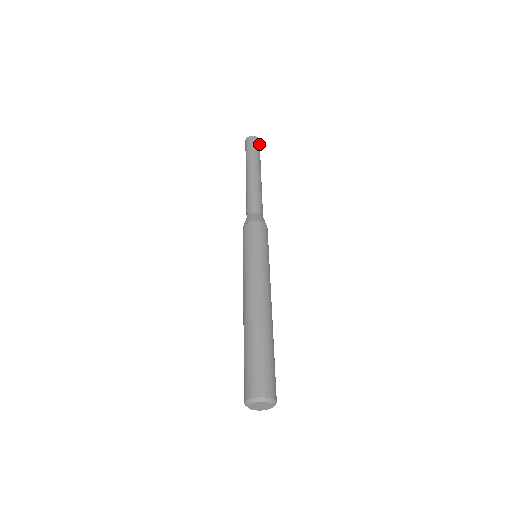
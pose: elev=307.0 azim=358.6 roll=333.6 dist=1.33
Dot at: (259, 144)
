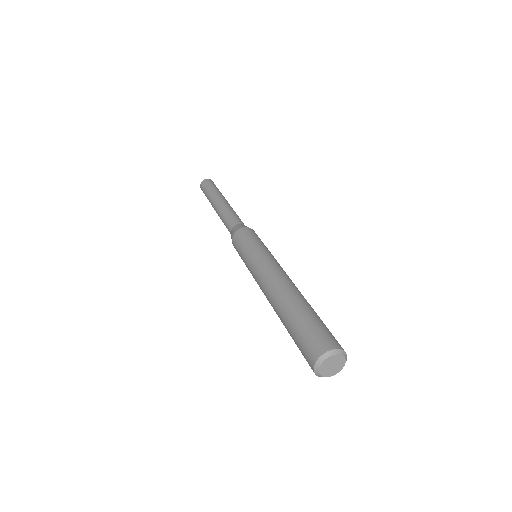
Dot at: occluded
